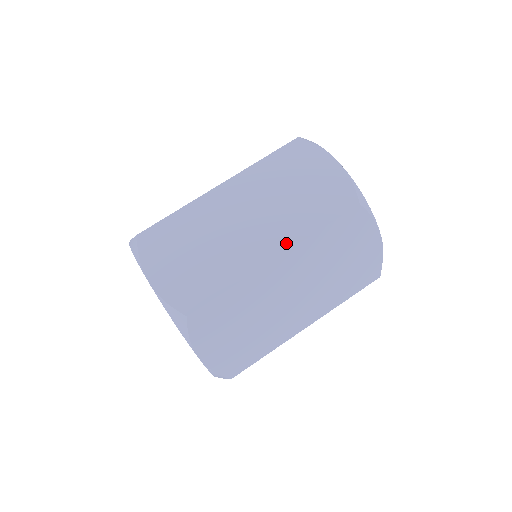
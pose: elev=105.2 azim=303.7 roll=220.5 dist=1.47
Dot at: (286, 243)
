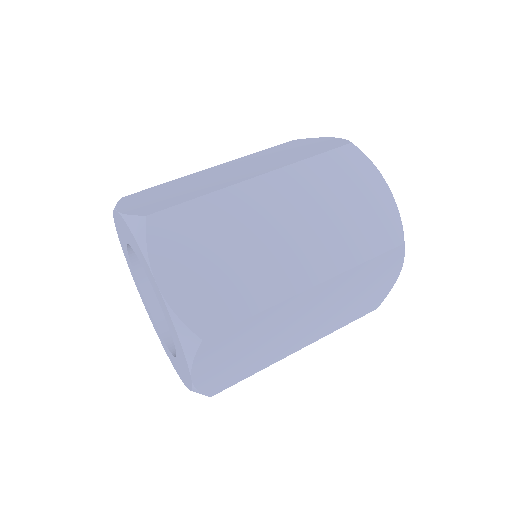
Dot at: (271, 169)
